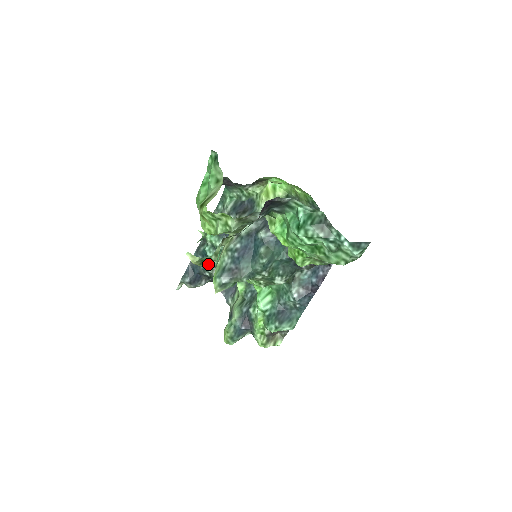
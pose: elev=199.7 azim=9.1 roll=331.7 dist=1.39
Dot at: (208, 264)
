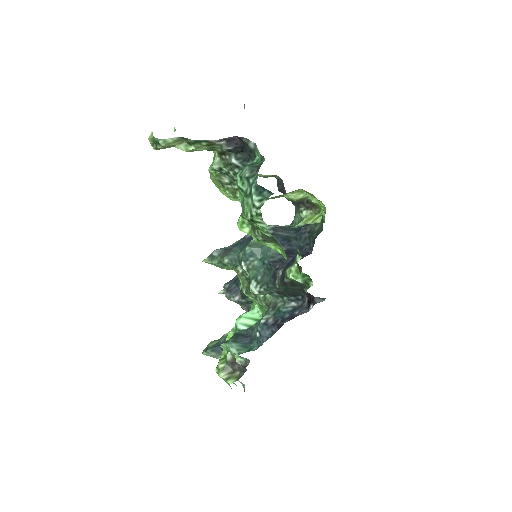
Dot at: occluded
